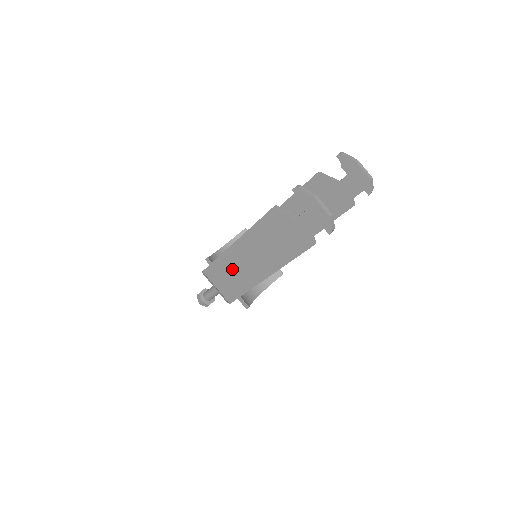
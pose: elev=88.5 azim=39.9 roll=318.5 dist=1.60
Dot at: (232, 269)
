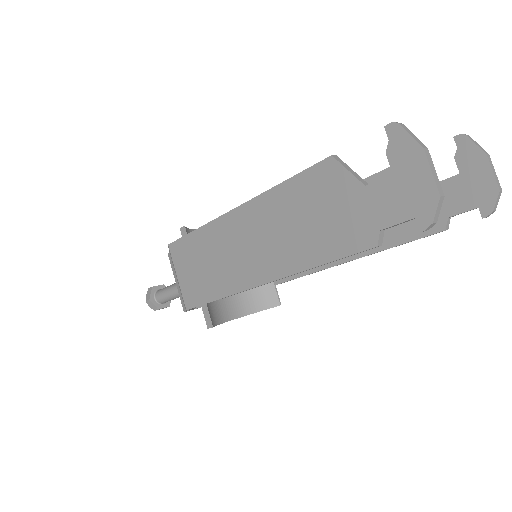
Dot at: (213, 253)
